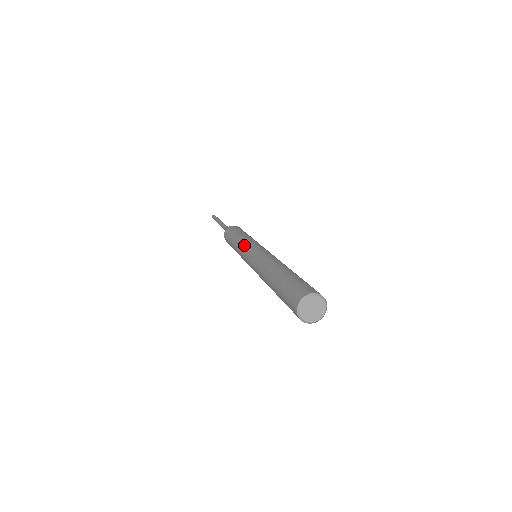
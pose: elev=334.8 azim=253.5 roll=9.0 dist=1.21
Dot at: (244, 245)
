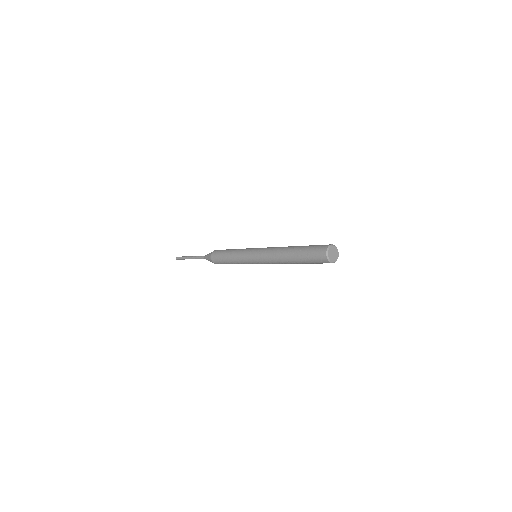
Dot at: (245, 251)
